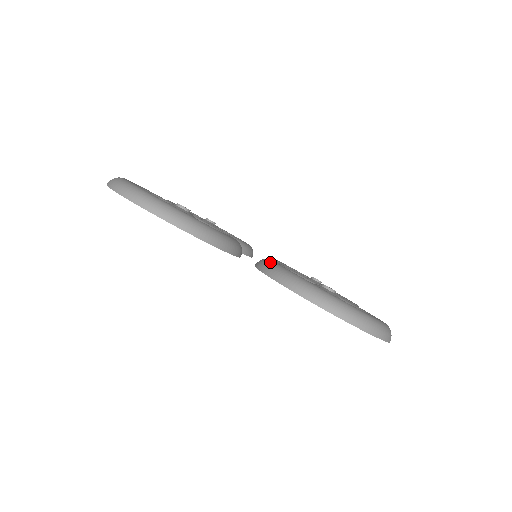
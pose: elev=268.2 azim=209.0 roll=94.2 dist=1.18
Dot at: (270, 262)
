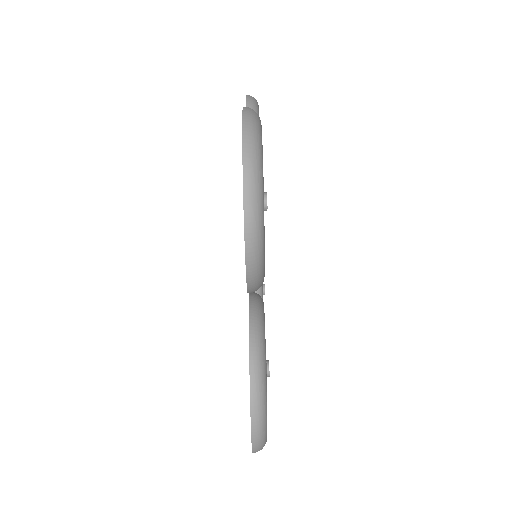
Dot at: (263, 330)
